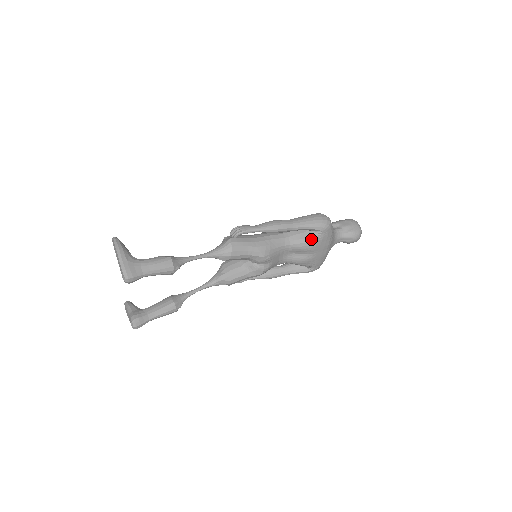
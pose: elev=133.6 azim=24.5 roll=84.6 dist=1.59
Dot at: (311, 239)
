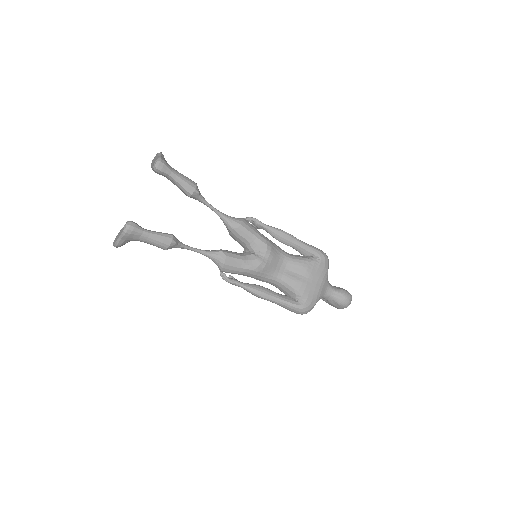
Dot at: (310, 260)
